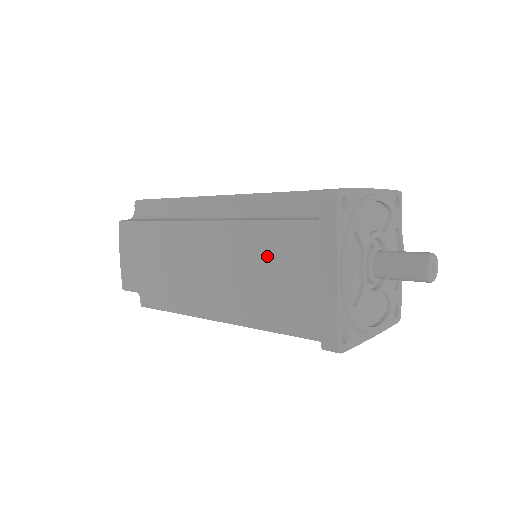
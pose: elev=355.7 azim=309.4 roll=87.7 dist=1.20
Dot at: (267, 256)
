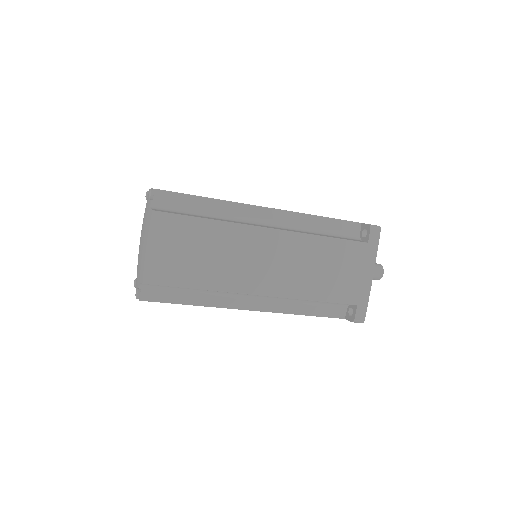
Dot at: (328, 262)
